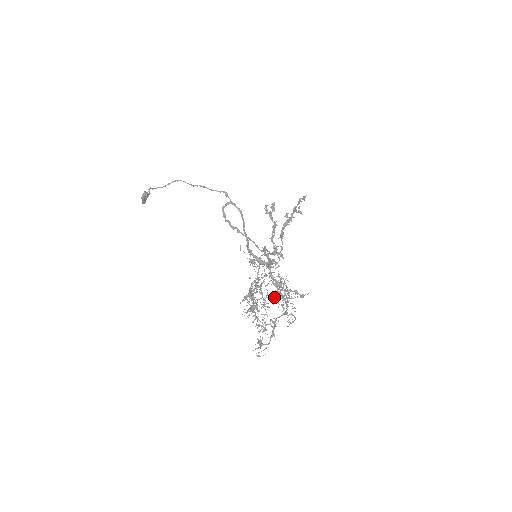
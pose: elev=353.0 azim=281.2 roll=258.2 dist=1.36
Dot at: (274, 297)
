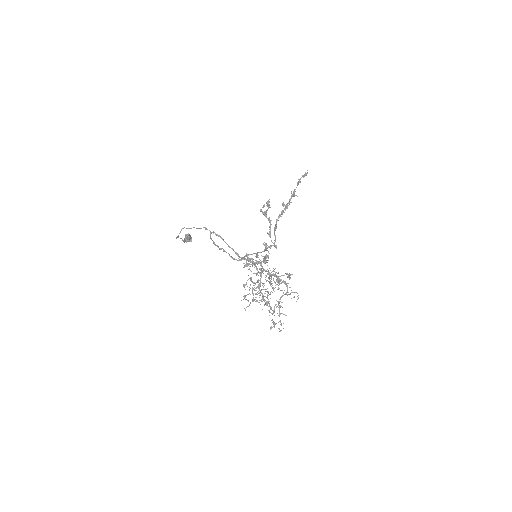
Dot at: (271, 286)
